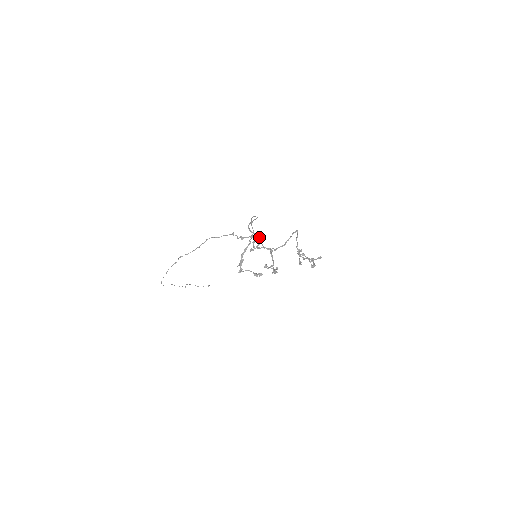
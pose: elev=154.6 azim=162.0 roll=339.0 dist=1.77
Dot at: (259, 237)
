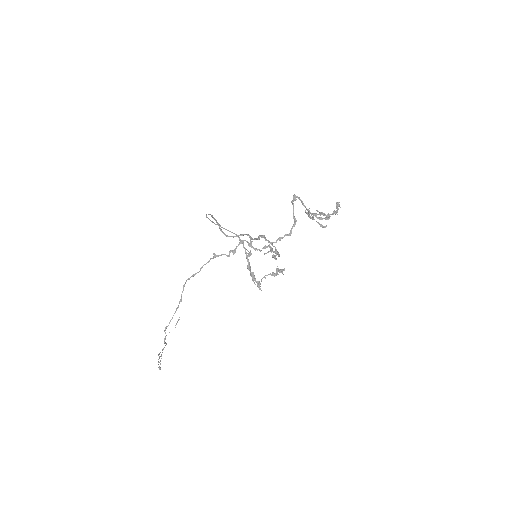
Dot at: occluded
